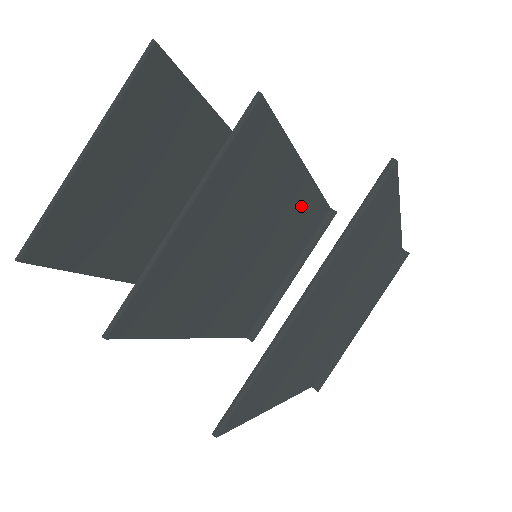
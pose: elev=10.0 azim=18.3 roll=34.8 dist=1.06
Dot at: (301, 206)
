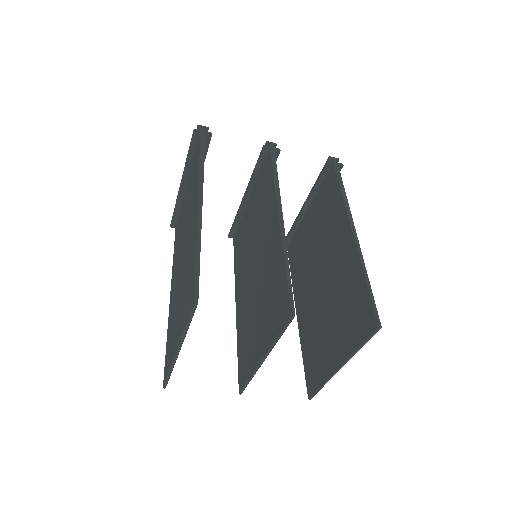
Dot at: occluded
